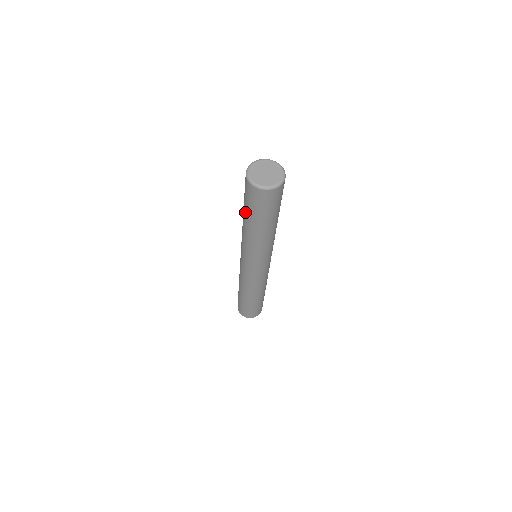
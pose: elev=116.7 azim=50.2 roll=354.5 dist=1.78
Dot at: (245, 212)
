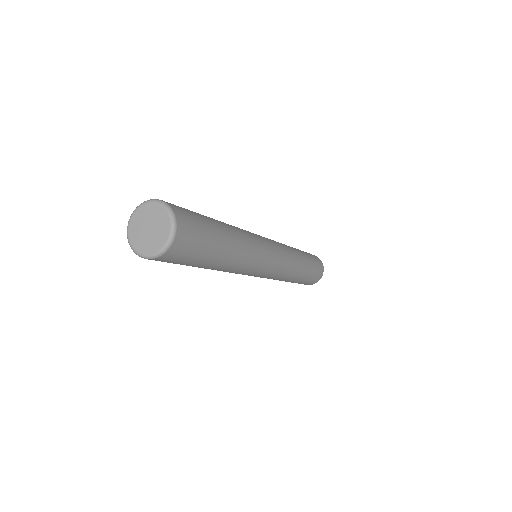
Dot at: occluded
